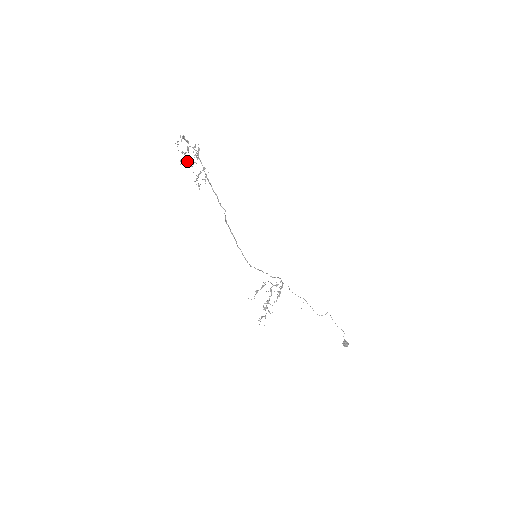
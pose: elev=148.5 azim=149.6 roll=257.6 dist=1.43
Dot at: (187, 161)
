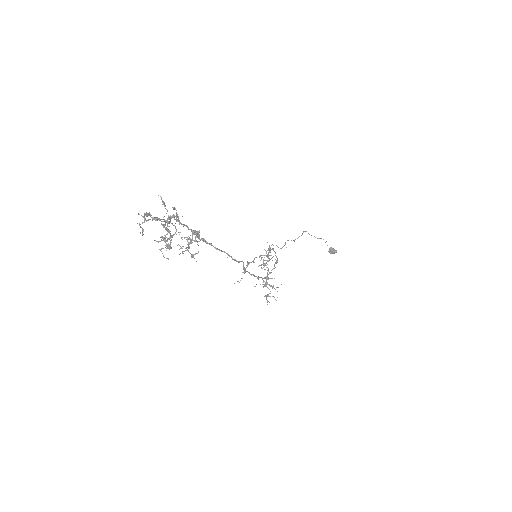
Dot at: occluded
